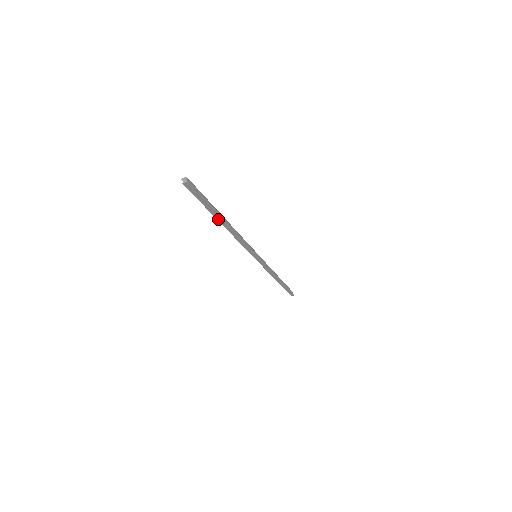
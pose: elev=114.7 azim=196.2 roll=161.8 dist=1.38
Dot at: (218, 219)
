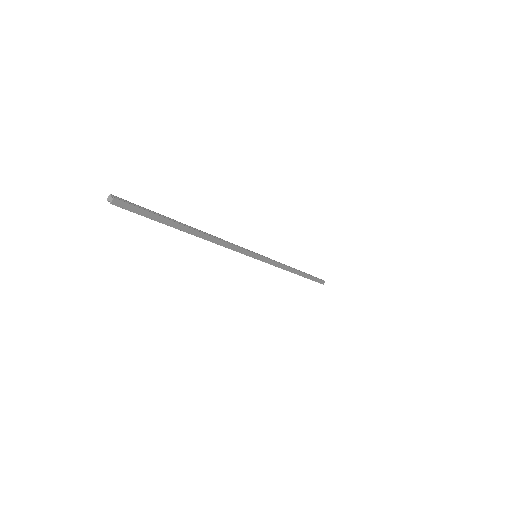
Dot at: (183, 230)
